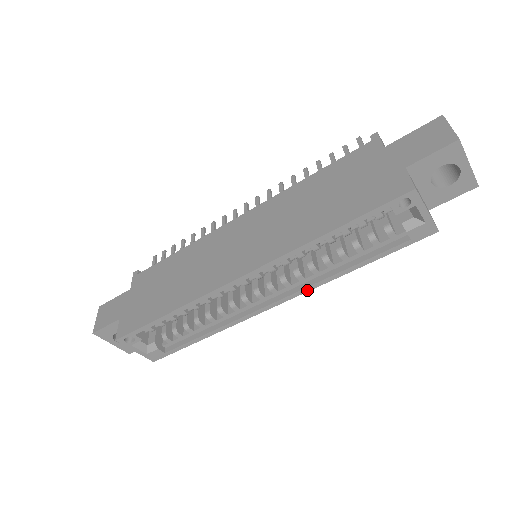
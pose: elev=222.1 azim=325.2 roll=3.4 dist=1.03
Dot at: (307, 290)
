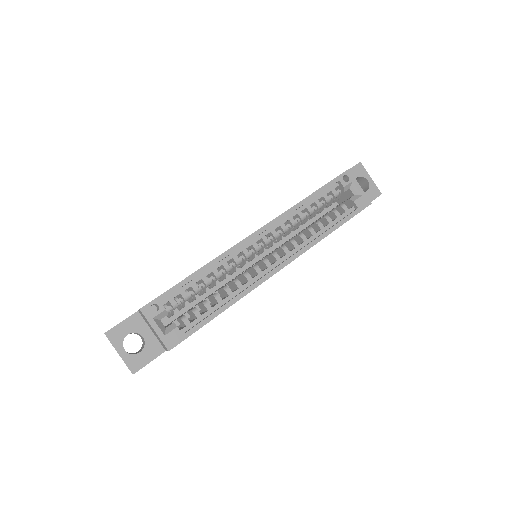
Dot at: (302, 252)
